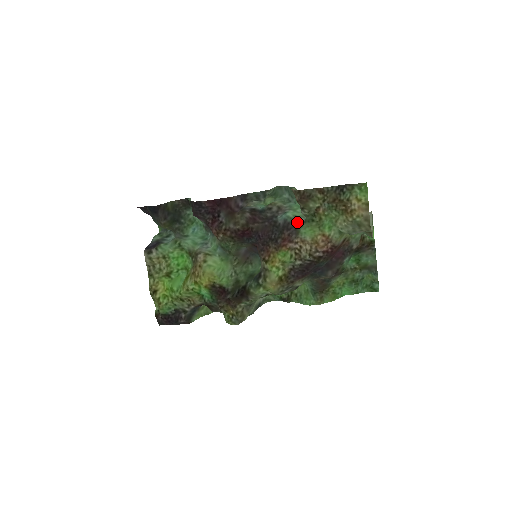
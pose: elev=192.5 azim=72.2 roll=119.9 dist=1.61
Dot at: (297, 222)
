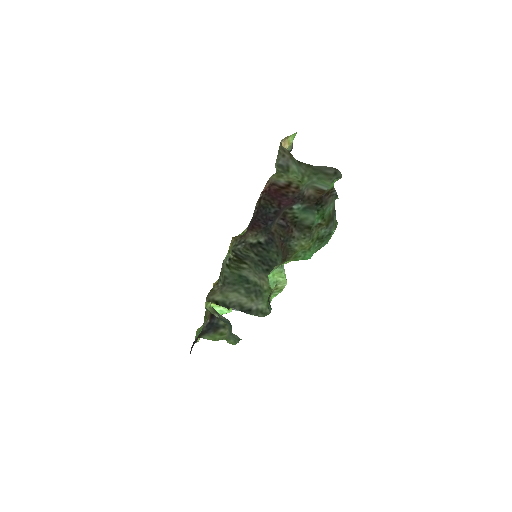
Dot at: occluded
